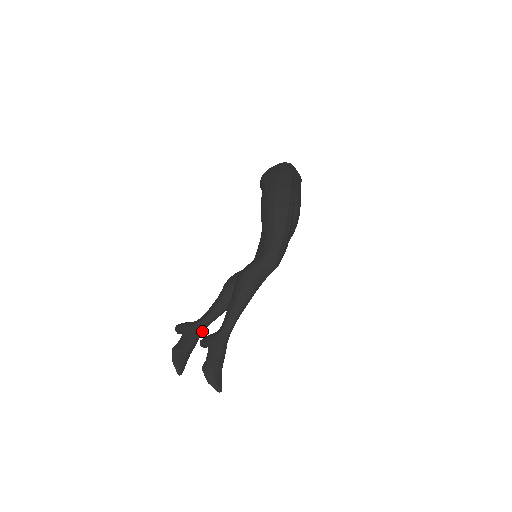
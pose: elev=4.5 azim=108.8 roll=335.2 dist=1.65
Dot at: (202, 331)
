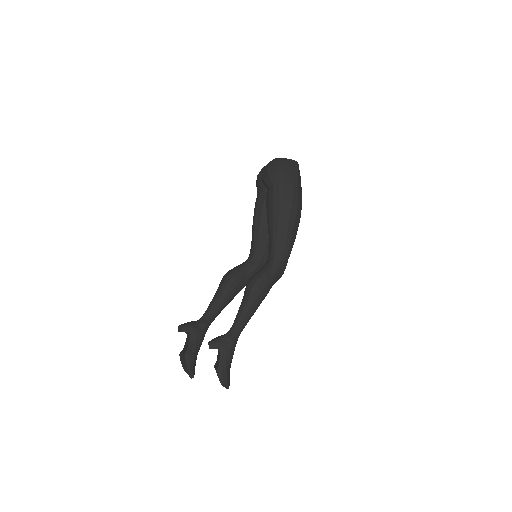
Dot at: (206, 331)
